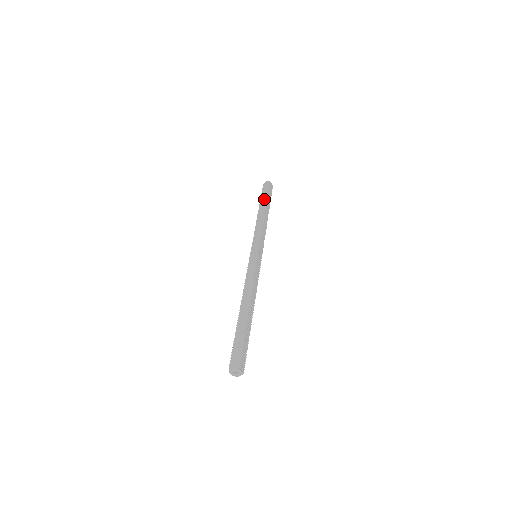
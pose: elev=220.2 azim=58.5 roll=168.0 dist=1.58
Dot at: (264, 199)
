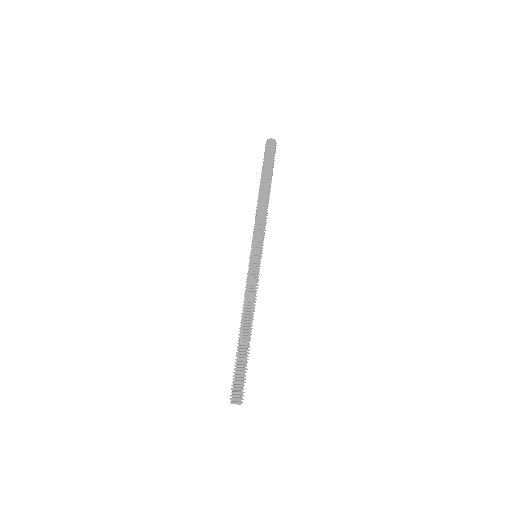
Dot at: (266, 170)
